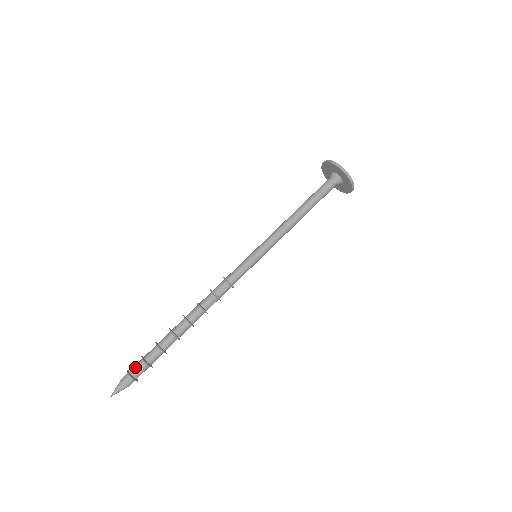
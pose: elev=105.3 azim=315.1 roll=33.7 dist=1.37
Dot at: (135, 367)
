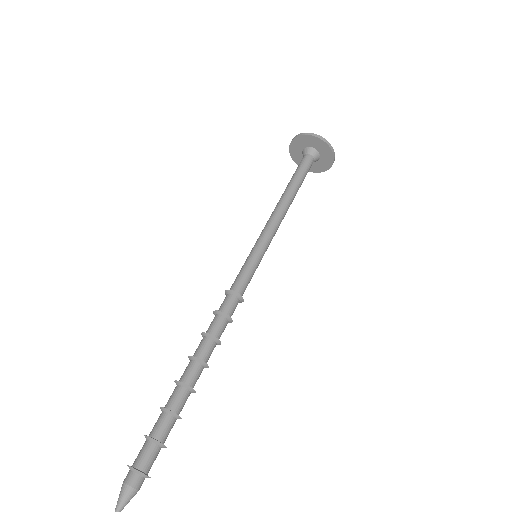
Dot at: (146, 458)
